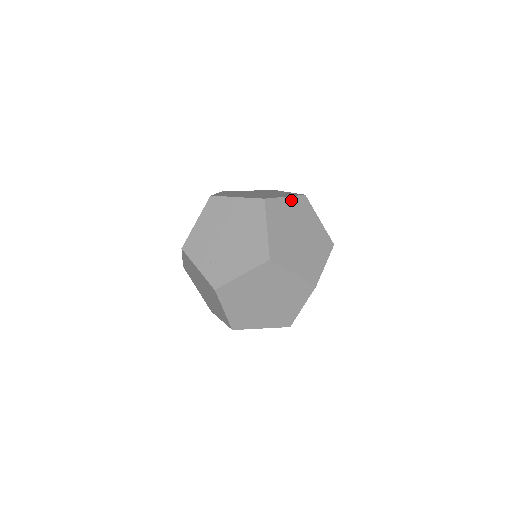
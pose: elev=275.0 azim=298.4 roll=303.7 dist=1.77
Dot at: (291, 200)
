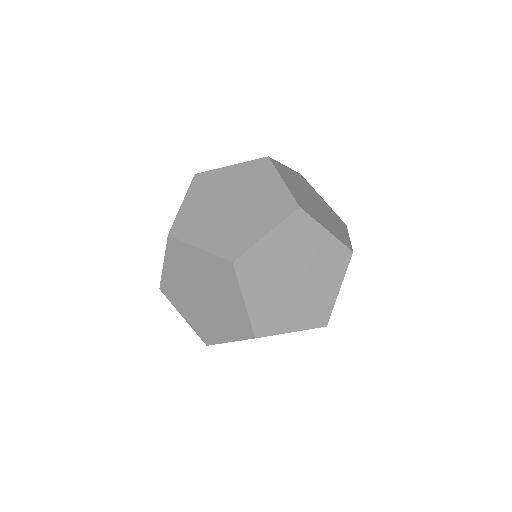
Dot at: (276, 233)
